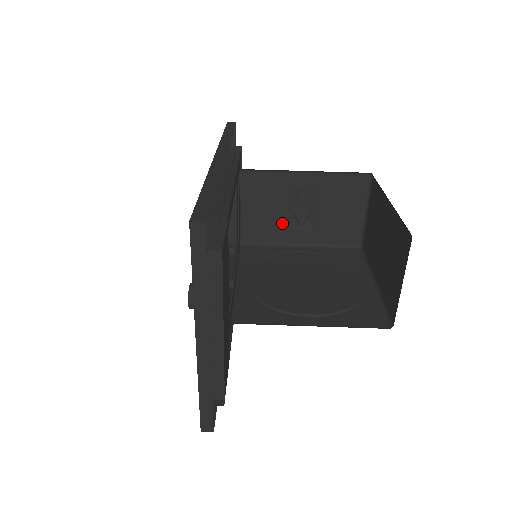
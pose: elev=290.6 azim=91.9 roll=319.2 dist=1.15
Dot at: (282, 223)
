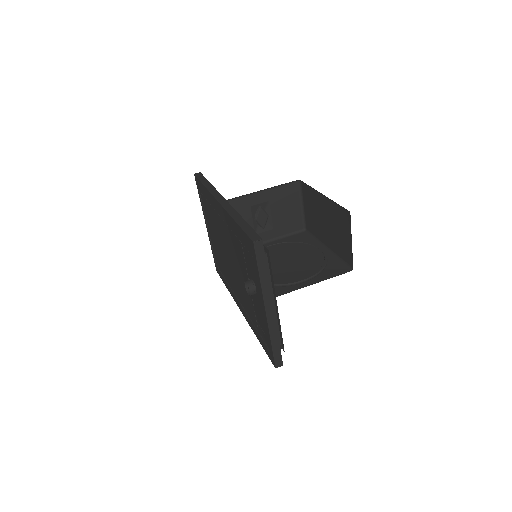
Dot at: occluded
